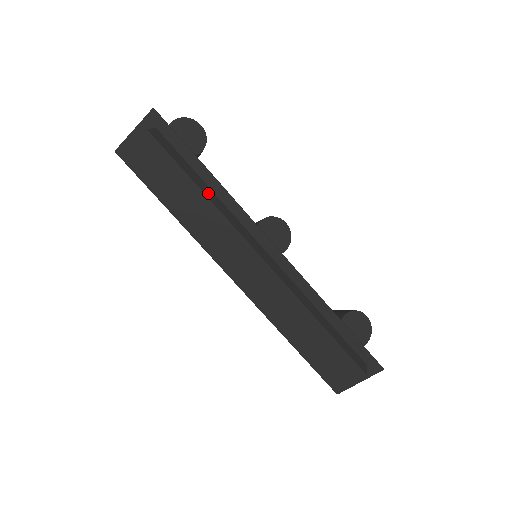
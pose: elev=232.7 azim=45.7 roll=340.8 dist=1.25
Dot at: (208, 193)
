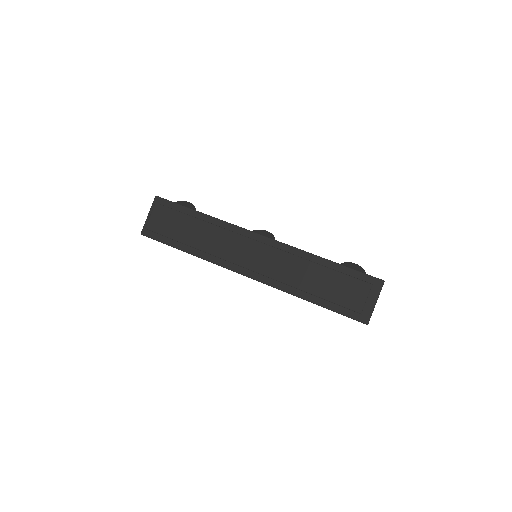
Dot at: occluded
